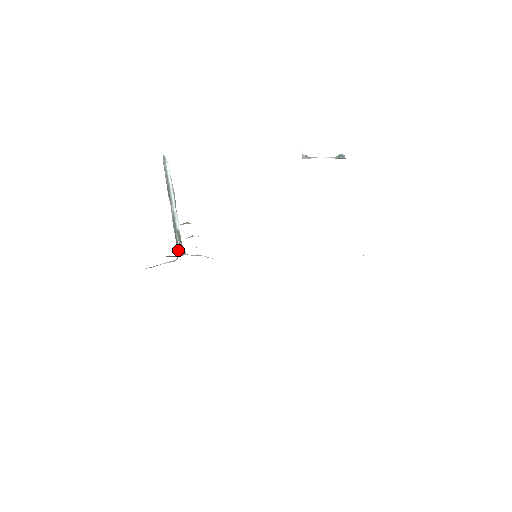
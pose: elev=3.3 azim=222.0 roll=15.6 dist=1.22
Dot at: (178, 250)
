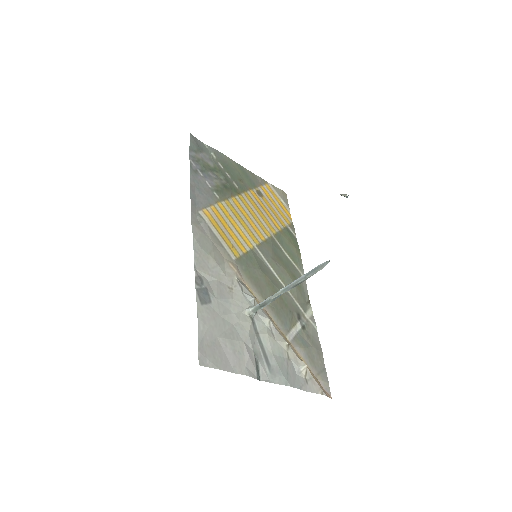
Dot at: (256, 311)
